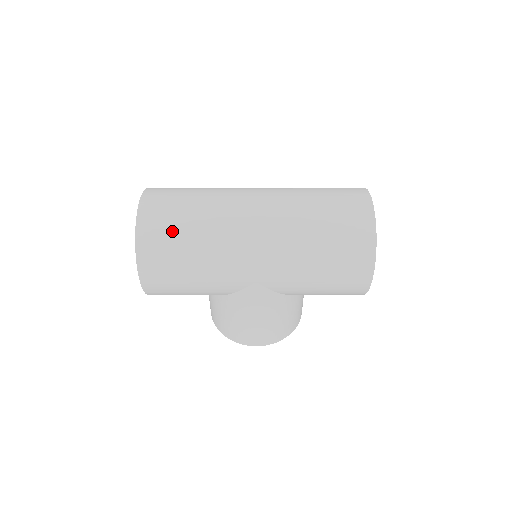
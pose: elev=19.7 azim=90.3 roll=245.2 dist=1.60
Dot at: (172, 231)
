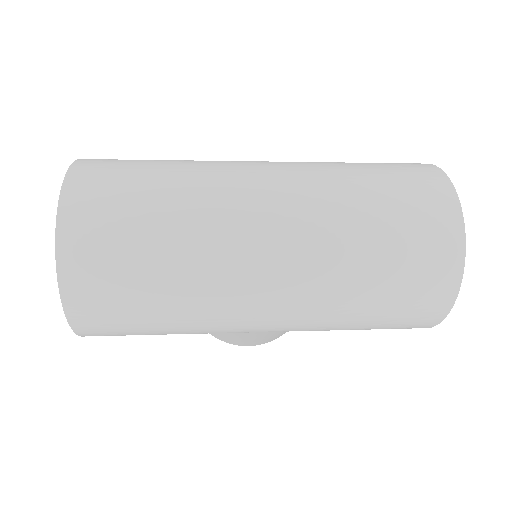
Dot at: (124, 282)
